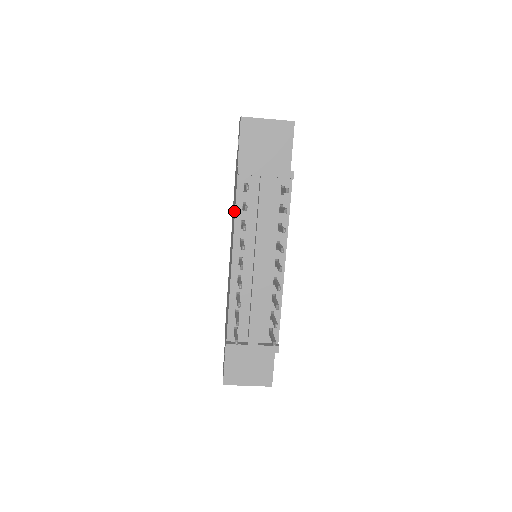
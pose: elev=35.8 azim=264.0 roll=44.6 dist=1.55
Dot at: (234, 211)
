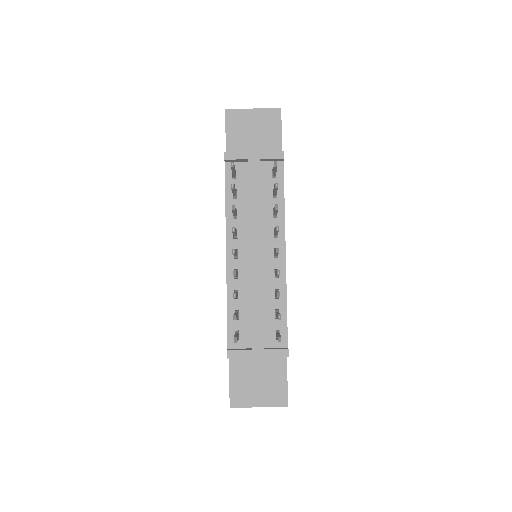
Dot at: occluded
